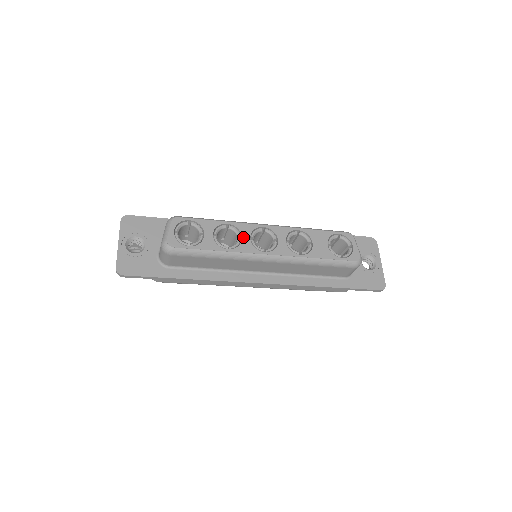
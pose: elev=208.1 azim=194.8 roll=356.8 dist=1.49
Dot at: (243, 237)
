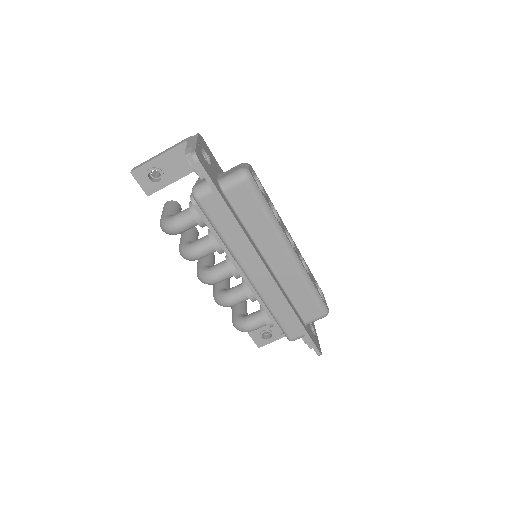
Dot at: (281, 223)
